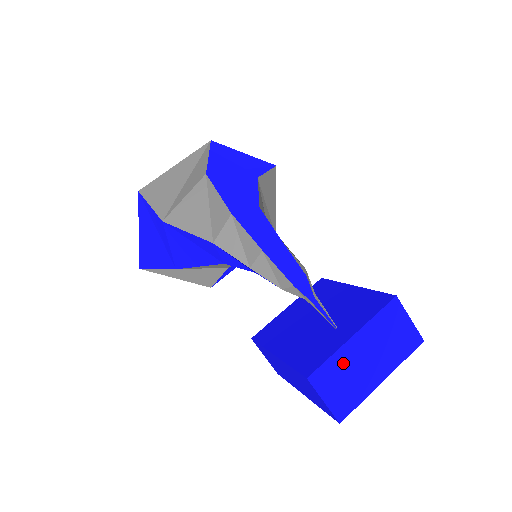
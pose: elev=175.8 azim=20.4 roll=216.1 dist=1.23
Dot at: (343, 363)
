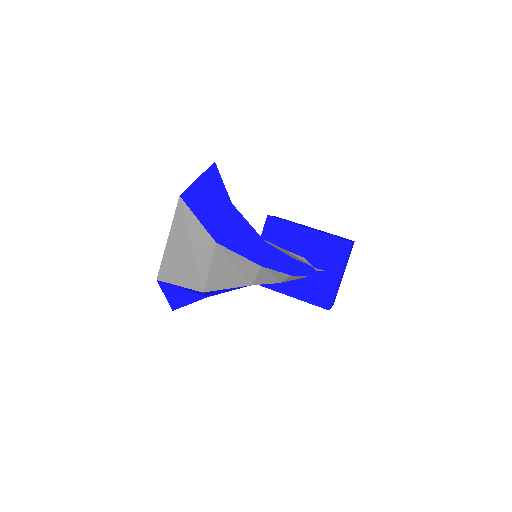
Dot at: occluded
